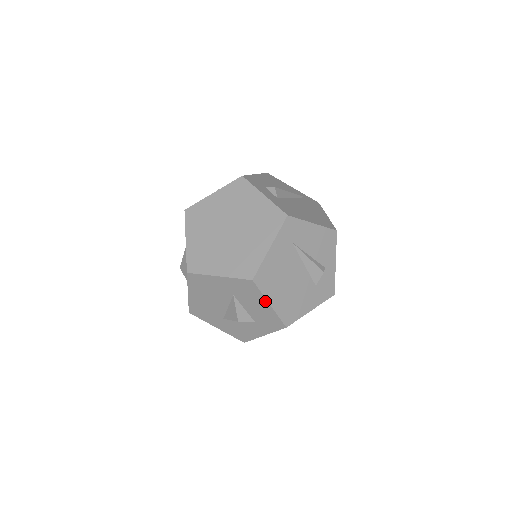
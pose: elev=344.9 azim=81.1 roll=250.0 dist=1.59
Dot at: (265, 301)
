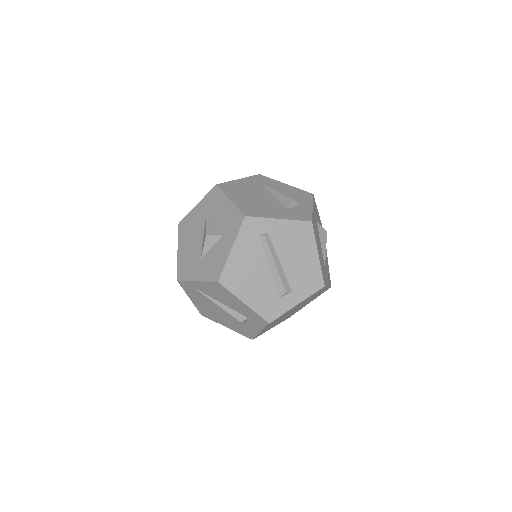
Dot at: (226, 199)
